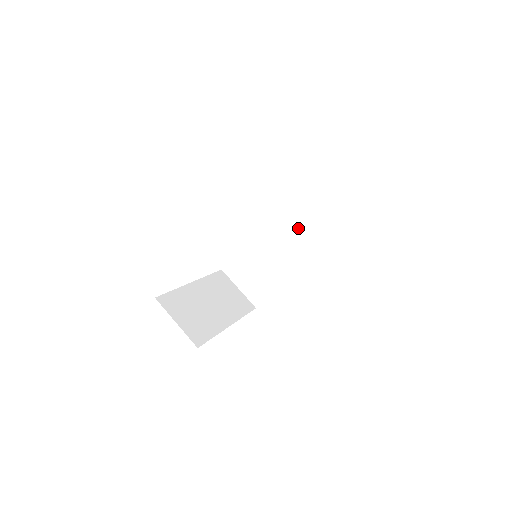
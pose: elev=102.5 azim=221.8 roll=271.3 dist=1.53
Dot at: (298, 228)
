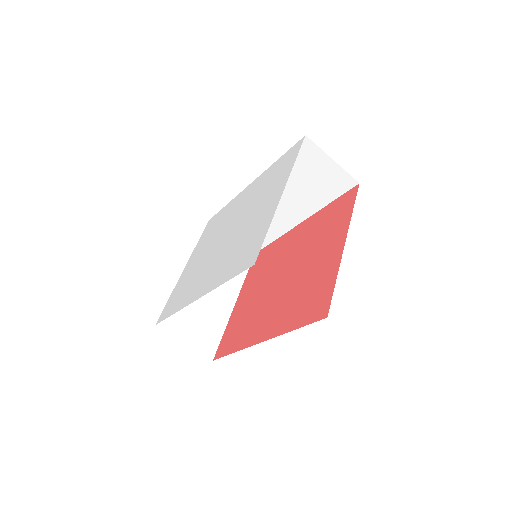
Dot at: (297, 188)
